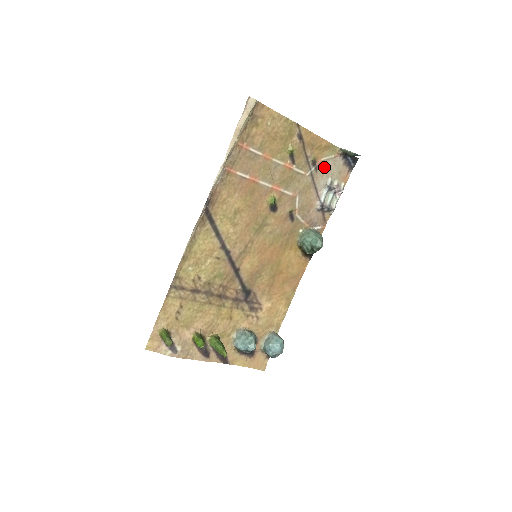
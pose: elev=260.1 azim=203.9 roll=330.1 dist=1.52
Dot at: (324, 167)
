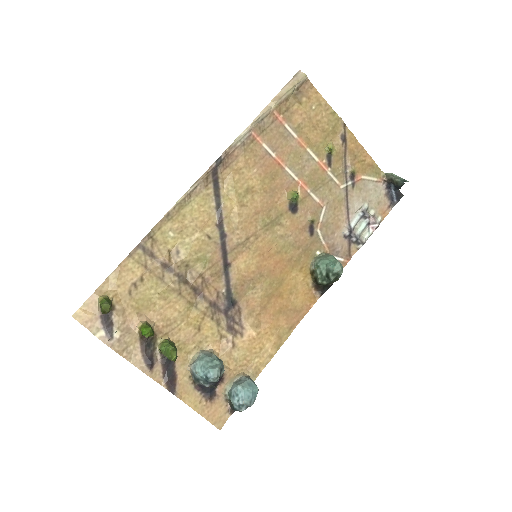
Dot at: (363, 188)
